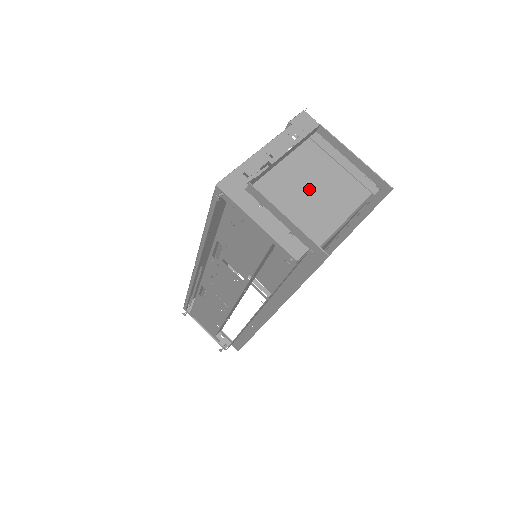
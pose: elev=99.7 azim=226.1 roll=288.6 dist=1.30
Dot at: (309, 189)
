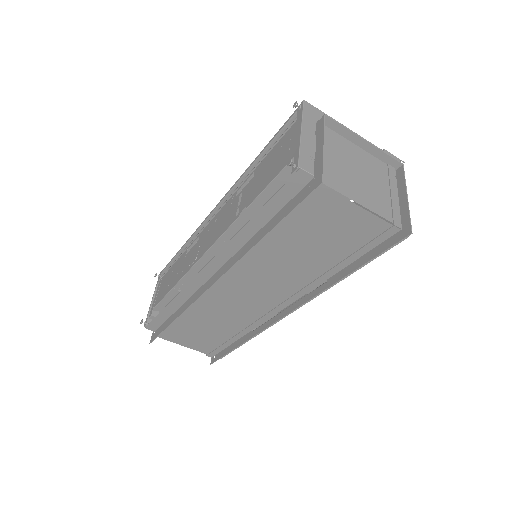
Dot at: (355, 169)
